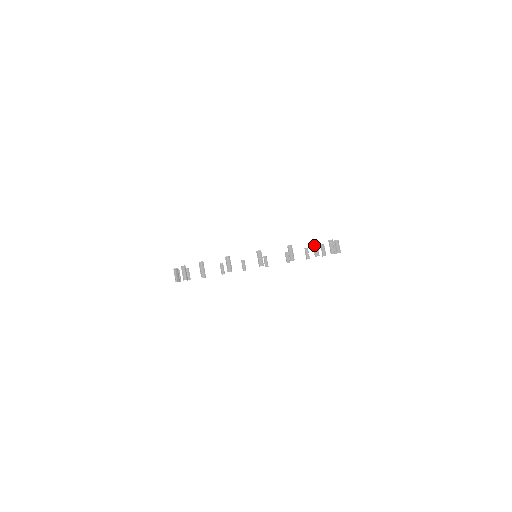
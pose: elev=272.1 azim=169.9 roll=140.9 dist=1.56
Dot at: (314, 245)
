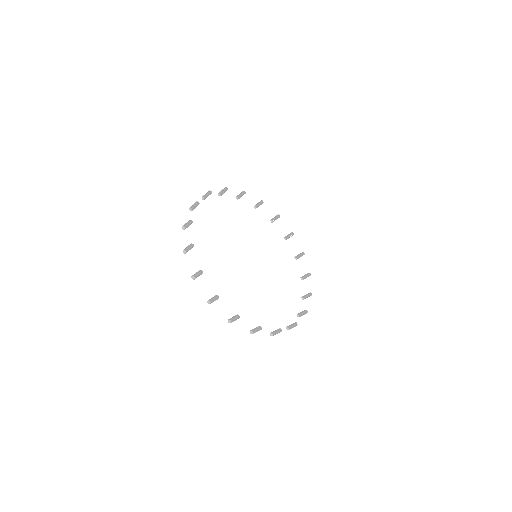
Dot at: (234, 317)
